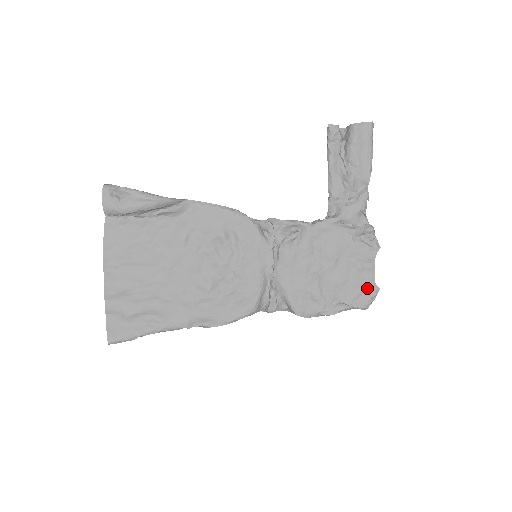
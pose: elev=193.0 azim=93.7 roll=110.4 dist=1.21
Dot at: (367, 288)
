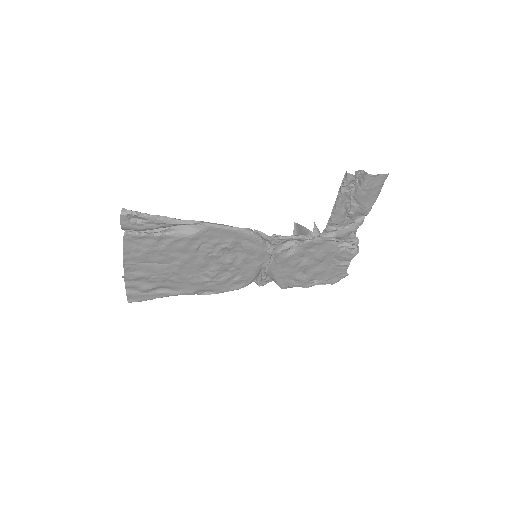
Dot at: (339, 274)
